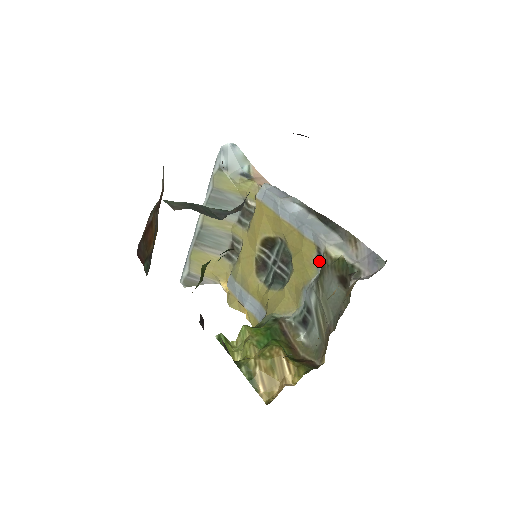
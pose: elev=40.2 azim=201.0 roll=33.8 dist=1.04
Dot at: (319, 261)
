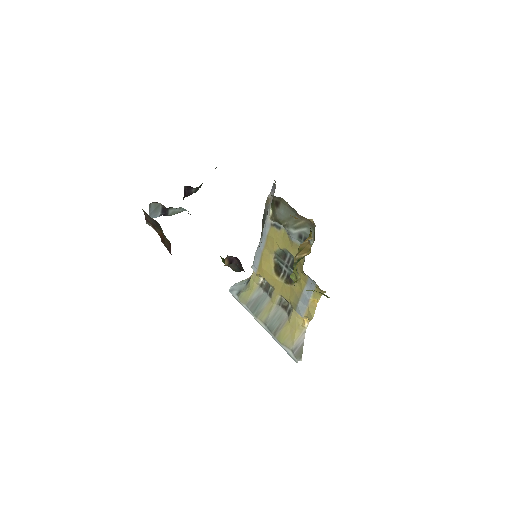
Dot at: (278, 226)
